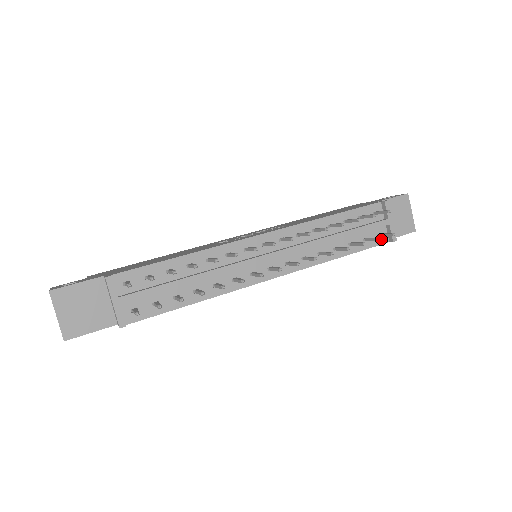
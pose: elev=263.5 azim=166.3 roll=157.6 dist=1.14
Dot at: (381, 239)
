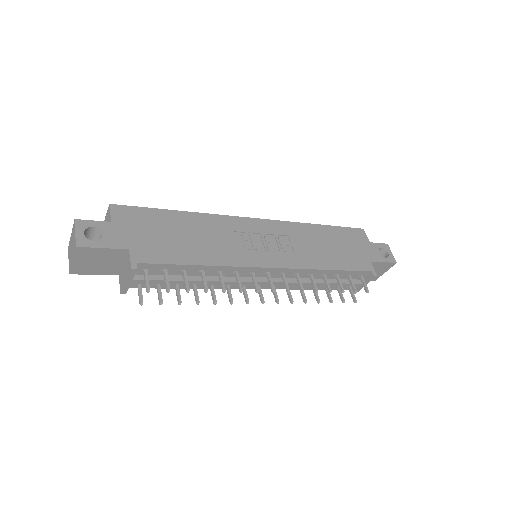
Dot at: (347, 287)
